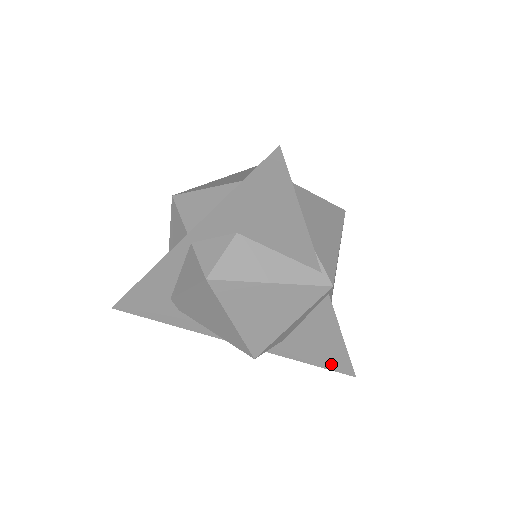
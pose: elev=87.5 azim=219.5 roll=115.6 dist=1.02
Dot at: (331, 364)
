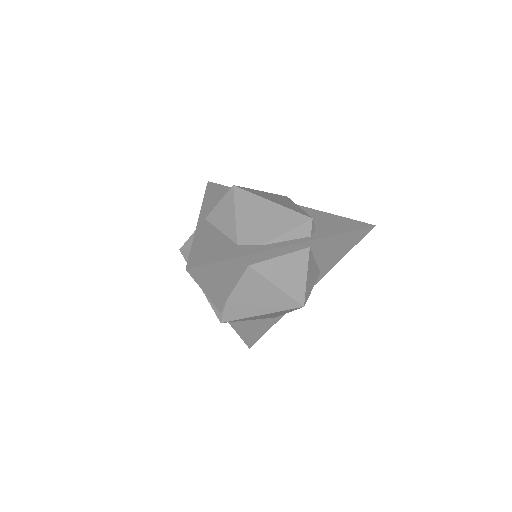
Dot at: occluded
